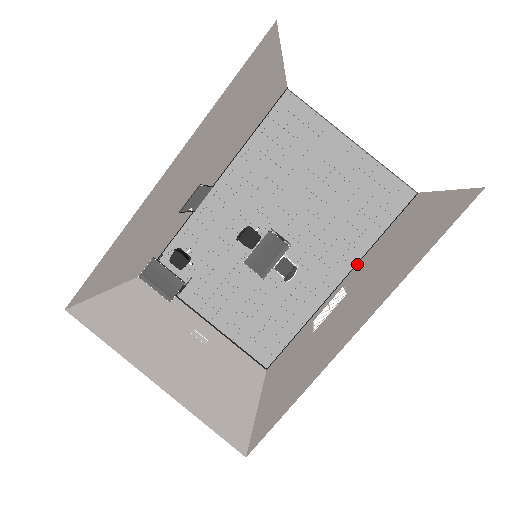
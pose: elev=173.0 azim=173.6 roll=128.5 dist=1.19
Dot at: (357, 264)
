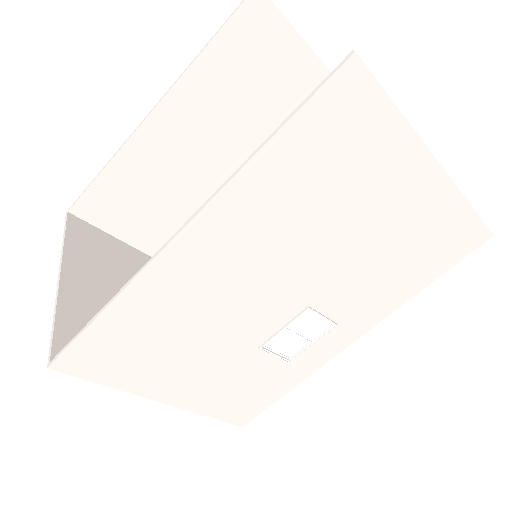
Dot at: (377, 311)
